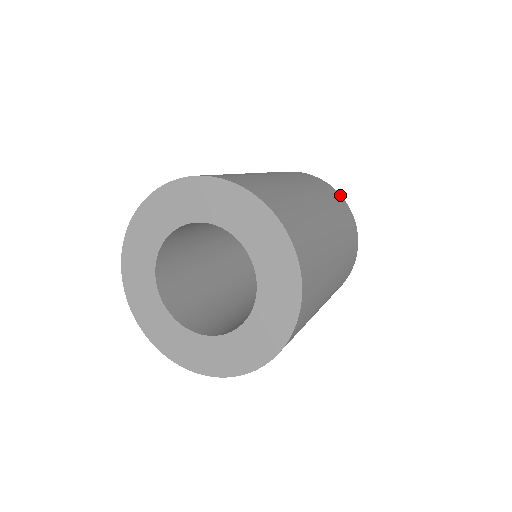
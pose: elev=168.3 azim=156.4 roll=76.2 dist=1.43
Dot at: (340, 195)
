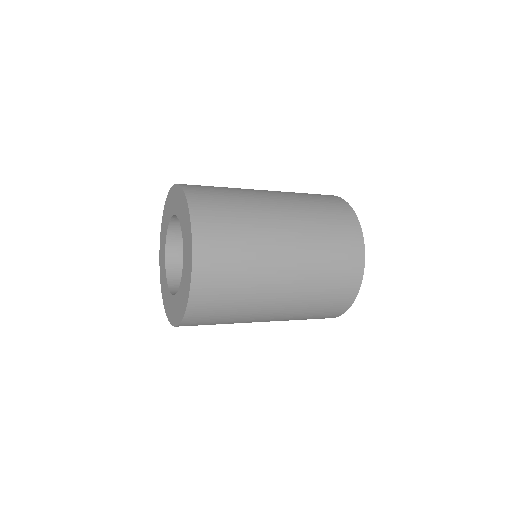
Dot at: occluded
